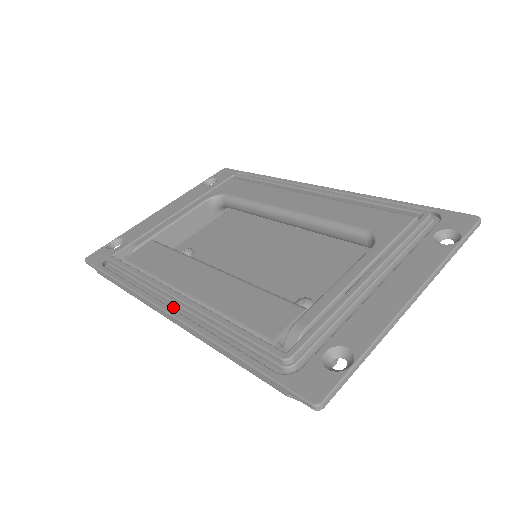
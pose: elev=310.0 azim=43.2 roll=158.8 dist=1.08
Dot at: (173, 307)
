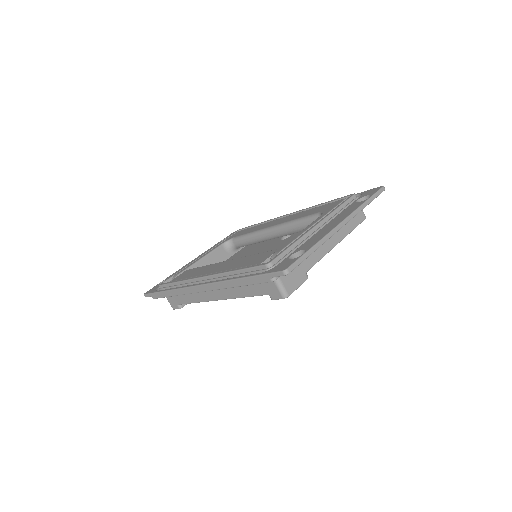
Dot at: occluded
